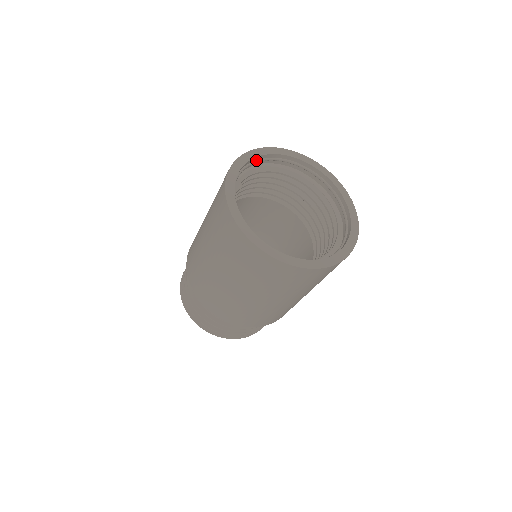
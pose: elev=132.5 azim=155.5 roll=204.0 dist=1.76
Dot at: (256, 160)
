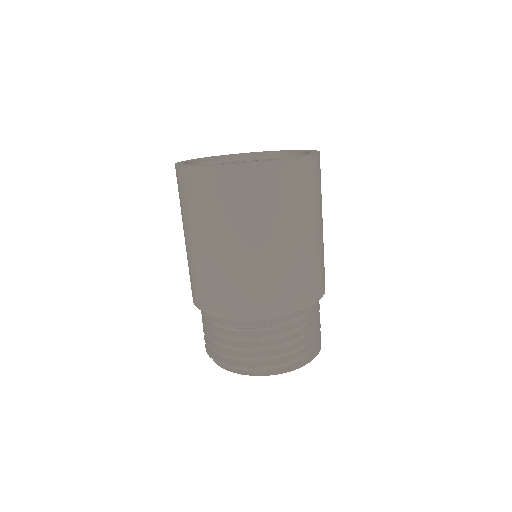
Dot at: (262, 157)
